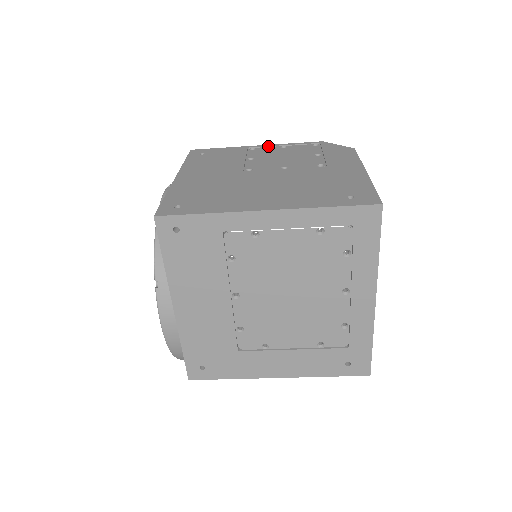
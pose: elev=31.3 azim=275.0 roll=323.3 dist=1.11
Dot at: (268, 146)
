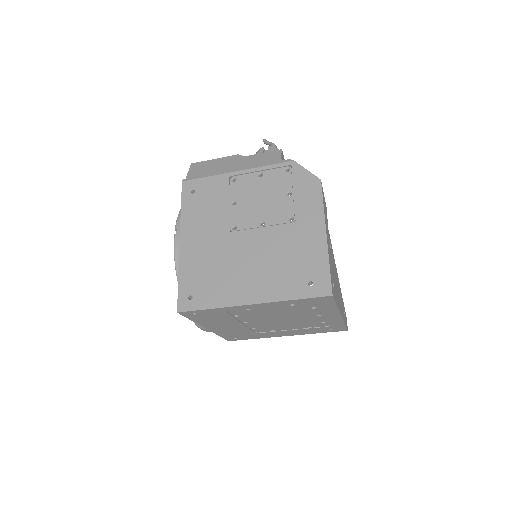
Dot at: (246, 173)
